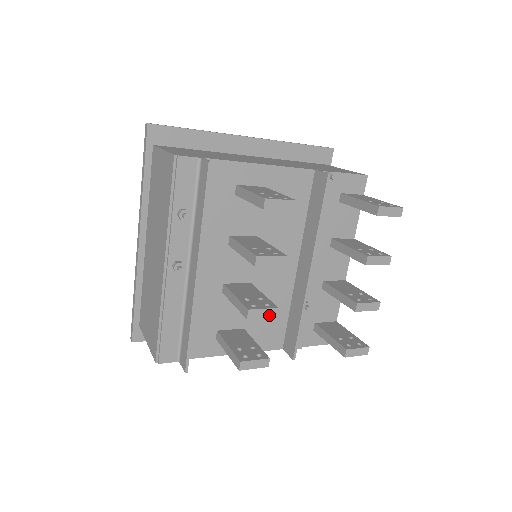
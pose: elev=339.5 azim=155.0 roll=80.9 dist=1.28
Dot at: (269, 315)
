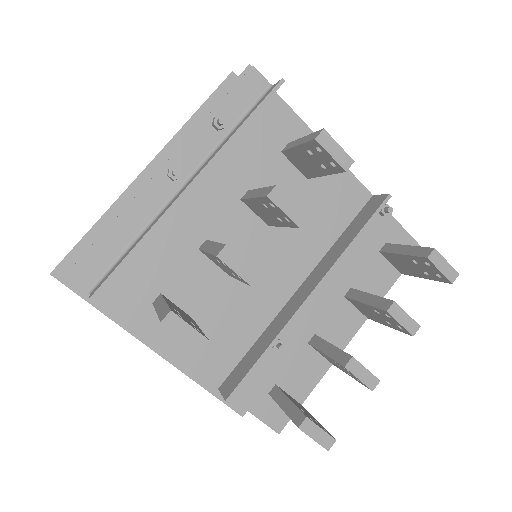
Dot at: (245, 275)
